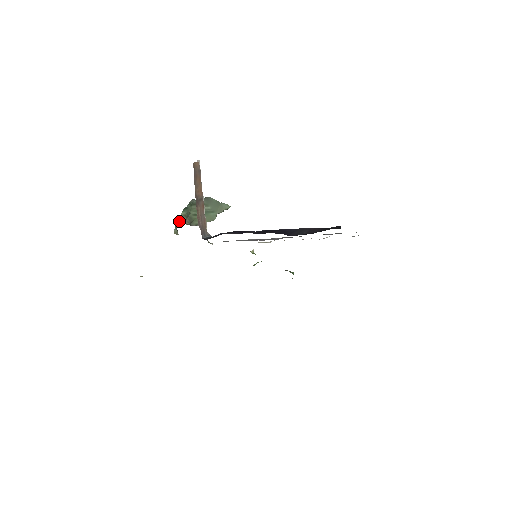
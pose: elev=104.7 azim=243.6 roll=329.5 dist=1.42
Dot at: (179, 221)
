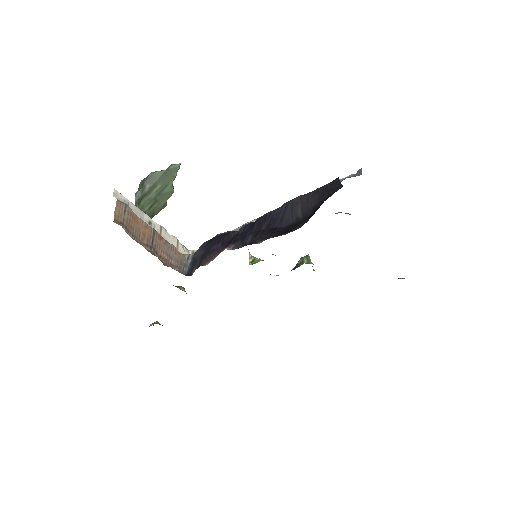
Dot at: occluded
